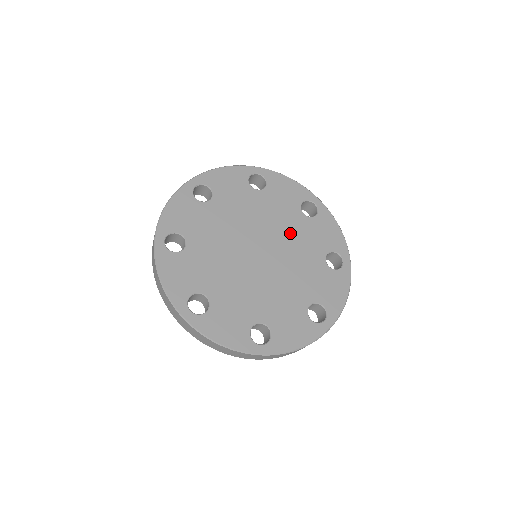
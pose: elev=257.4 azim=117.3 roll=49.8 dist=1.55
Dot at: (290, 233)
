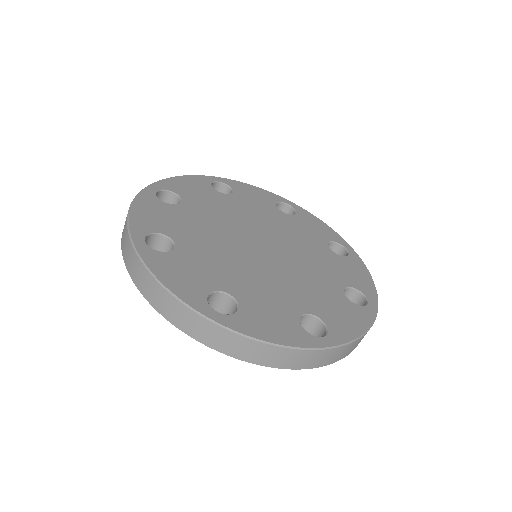
Dot at: (306, 252)
